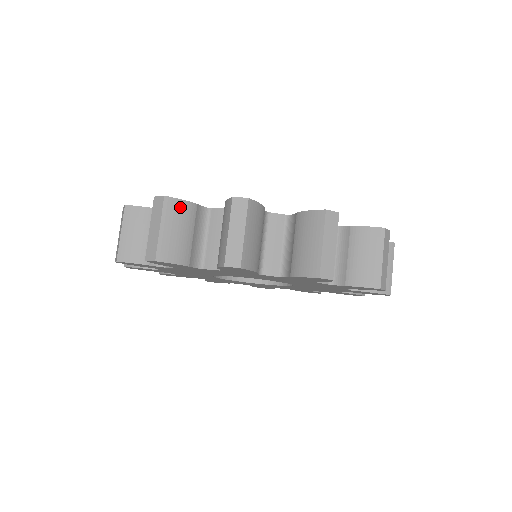
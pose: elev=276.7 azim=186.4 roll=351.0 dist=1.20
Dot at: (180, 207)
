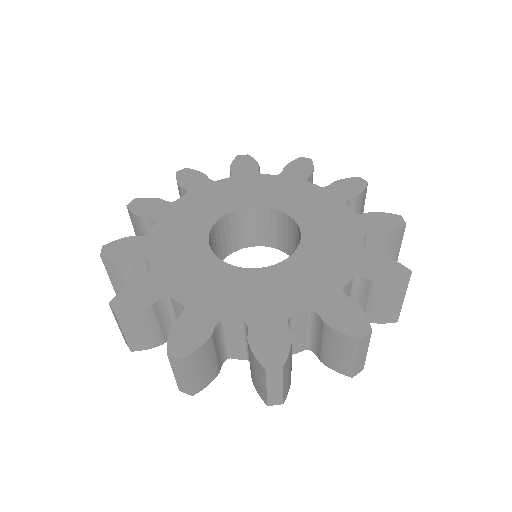
Dot at: (199, 353)
